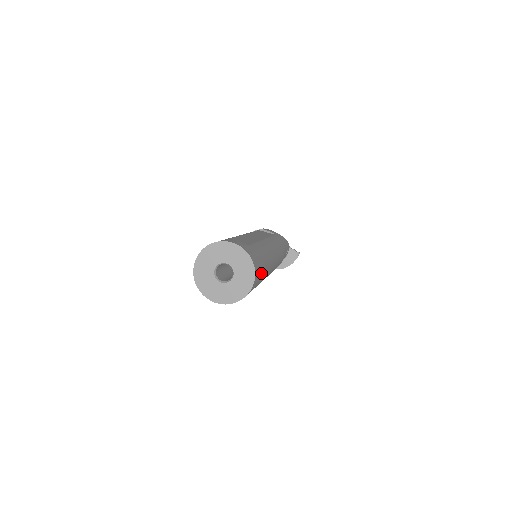
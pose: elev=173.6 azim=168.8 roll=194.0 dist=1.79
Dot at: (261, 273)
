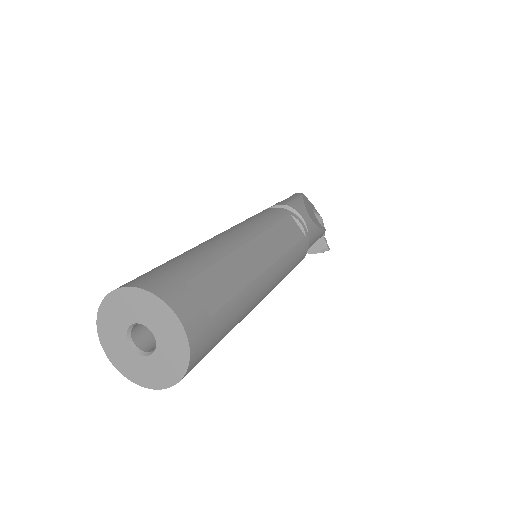
Dot at: occluded
